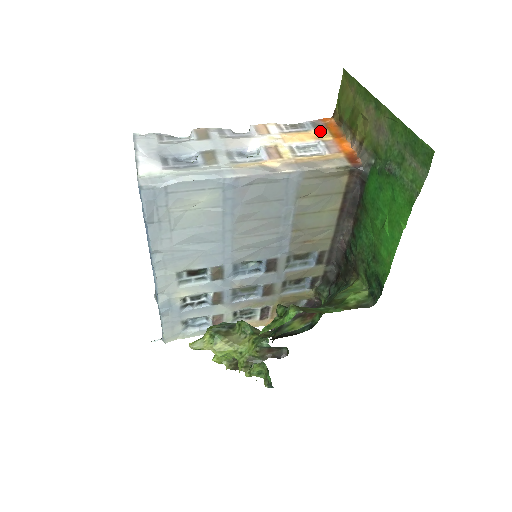
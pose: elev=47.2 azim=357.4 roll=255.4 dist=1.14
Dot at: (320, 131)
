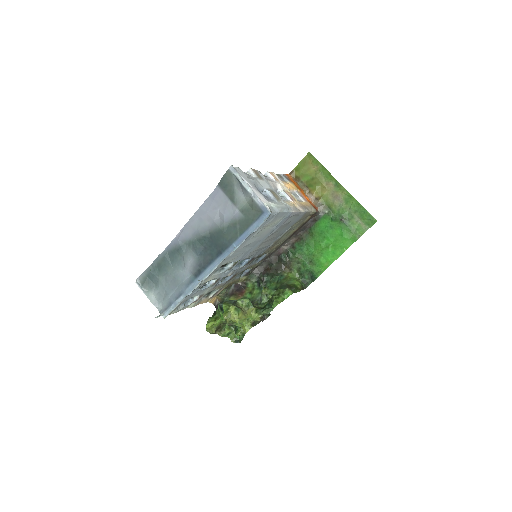
Dot at: (292, 184)
